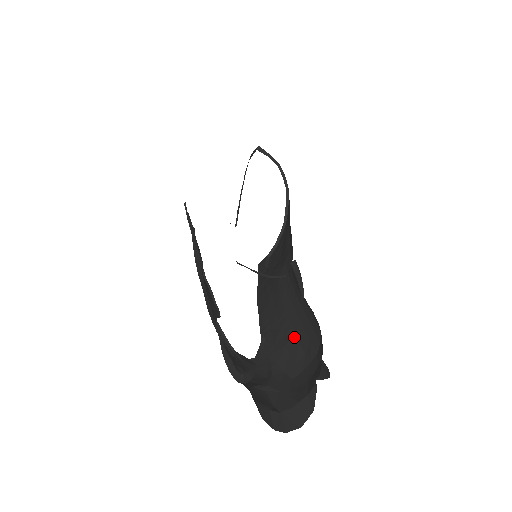
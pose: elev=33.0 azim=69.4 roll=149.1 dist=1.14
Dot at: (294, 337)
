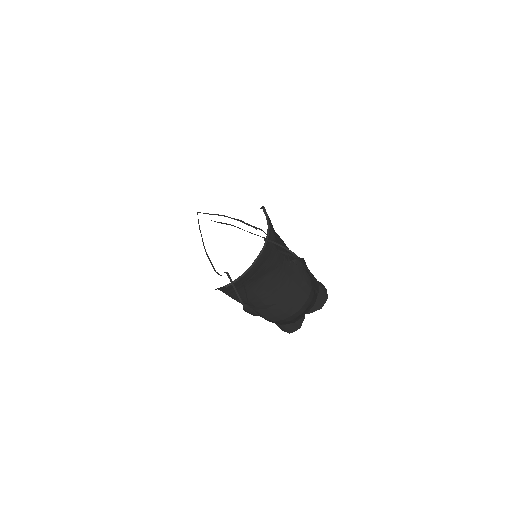
Dot at: (276, 305)
